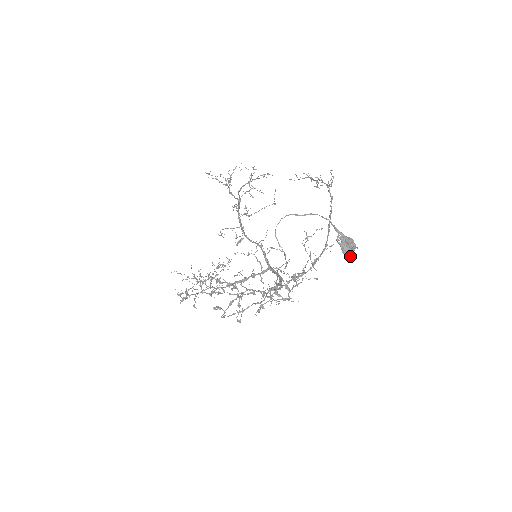
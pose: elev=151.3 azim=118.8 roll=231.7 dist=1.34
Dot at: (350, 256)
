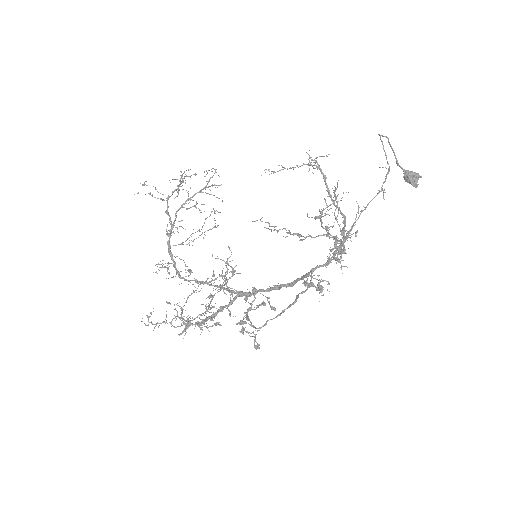
Dot at: occluded
